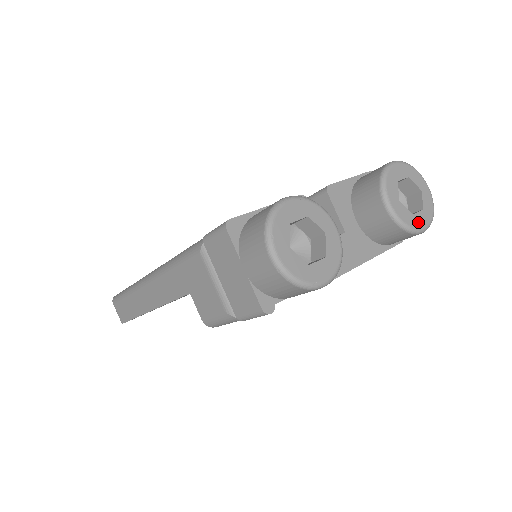
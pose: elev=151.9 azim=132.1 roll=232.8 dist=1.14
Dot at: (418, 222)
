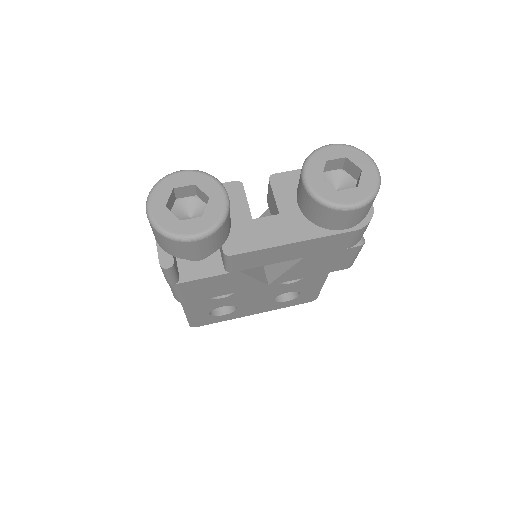
Dot at: (344, 198)
